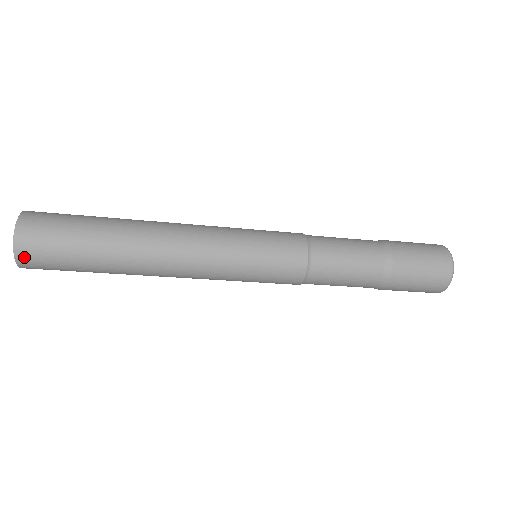
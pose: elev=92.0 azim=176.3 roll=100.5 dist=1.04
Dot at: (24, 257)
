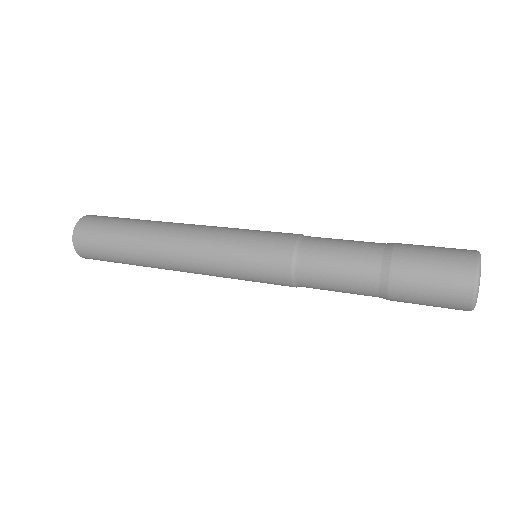
Dot at: (79, 245)
